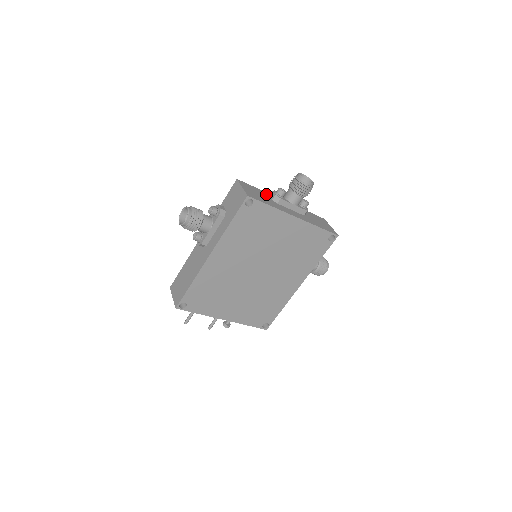
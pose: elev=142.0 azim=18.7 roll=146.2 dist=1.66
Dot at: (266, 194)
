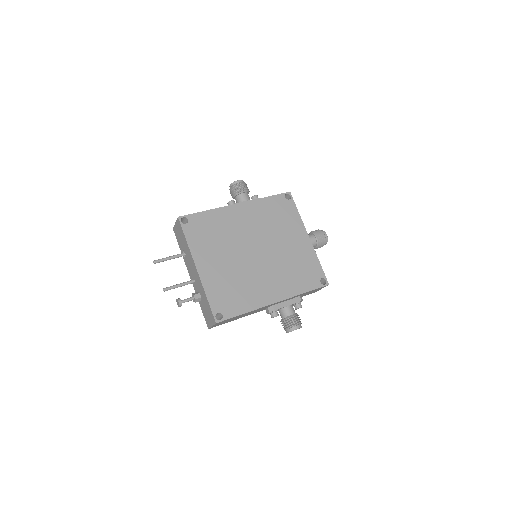
Dot at: occluded
